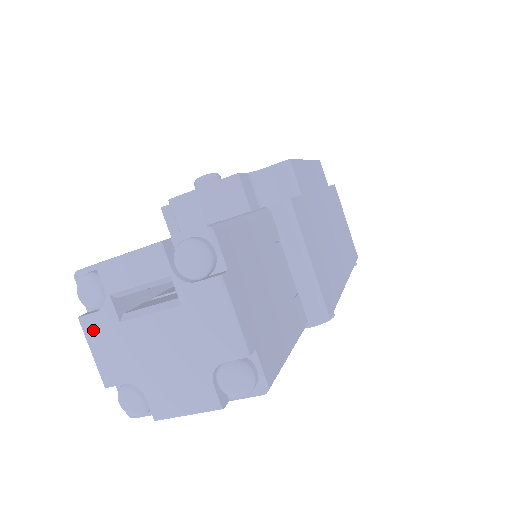
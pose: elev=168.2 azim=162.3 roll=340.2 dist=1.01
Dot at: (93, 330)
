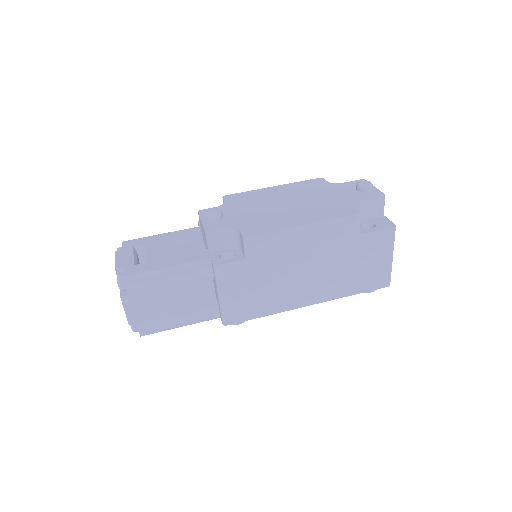
Dot at: occluded
